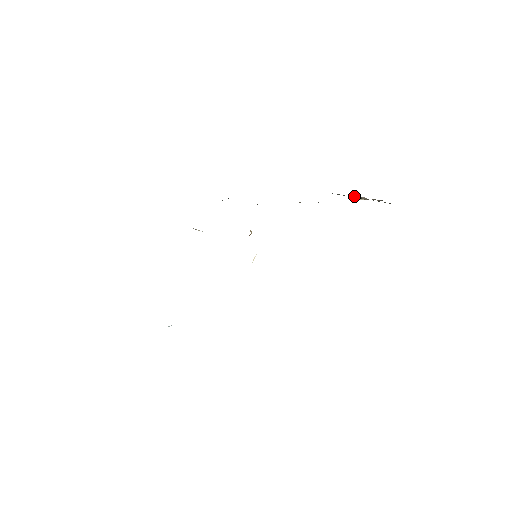
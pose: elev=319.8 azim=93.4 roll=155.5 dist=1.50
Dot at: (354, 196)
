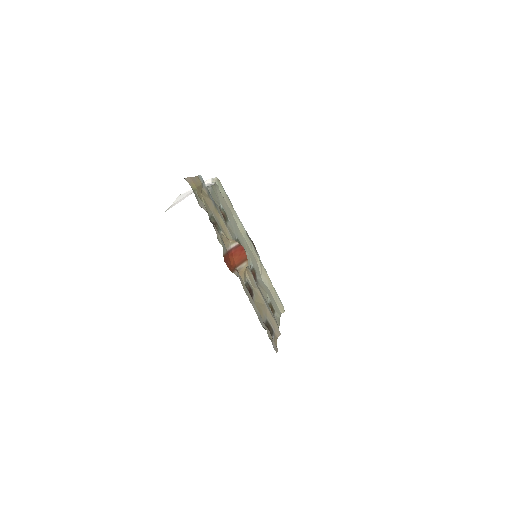
Dot at: occluded
